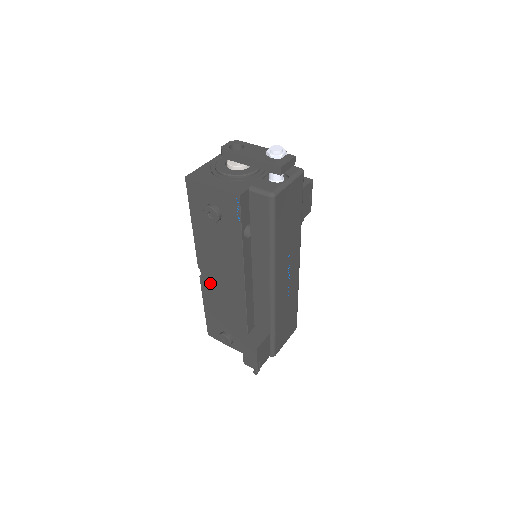
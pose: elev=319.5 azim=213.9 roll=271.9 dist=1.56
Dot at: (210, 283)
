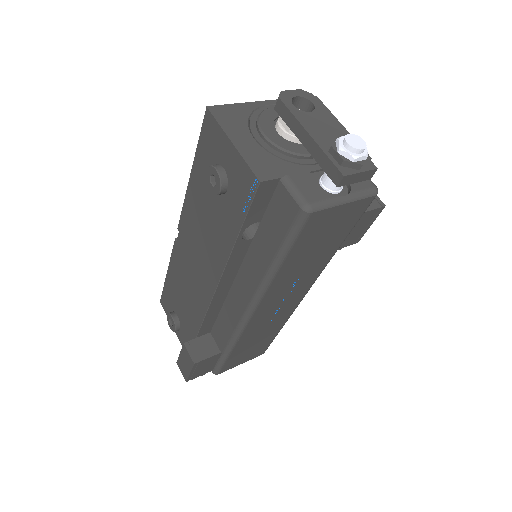
Dot at: (182, 255)
